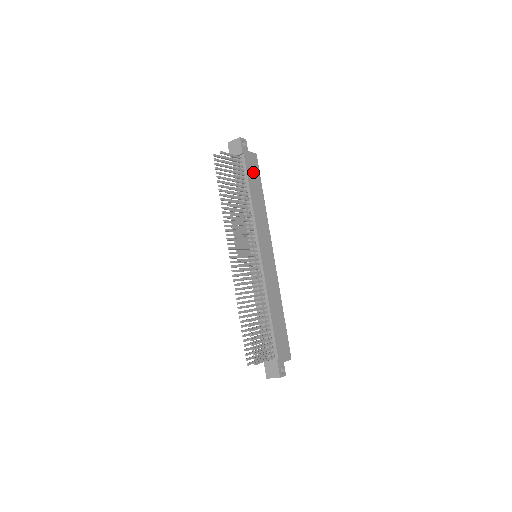
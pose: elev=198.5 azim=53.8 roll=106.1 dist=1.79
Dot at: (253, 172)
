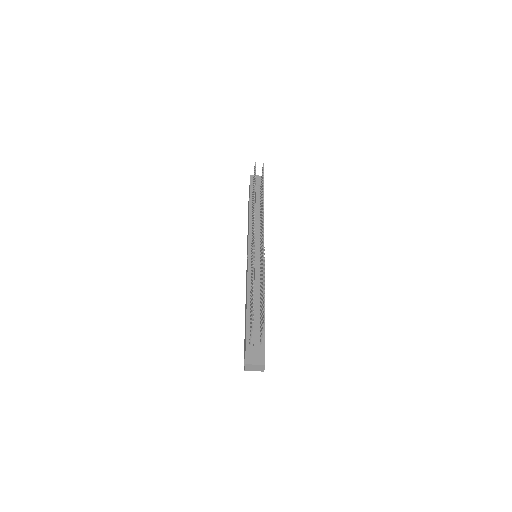
Dot at: occluded
